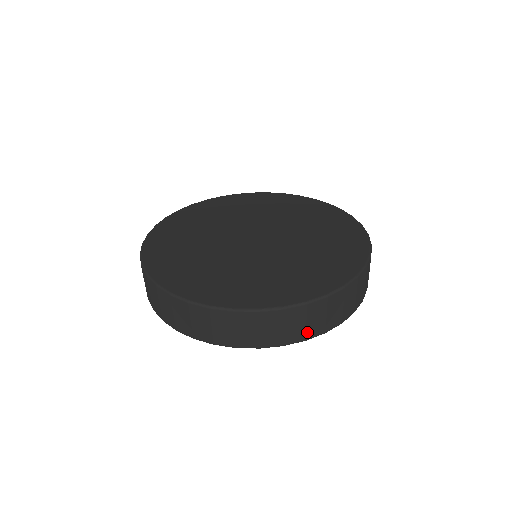
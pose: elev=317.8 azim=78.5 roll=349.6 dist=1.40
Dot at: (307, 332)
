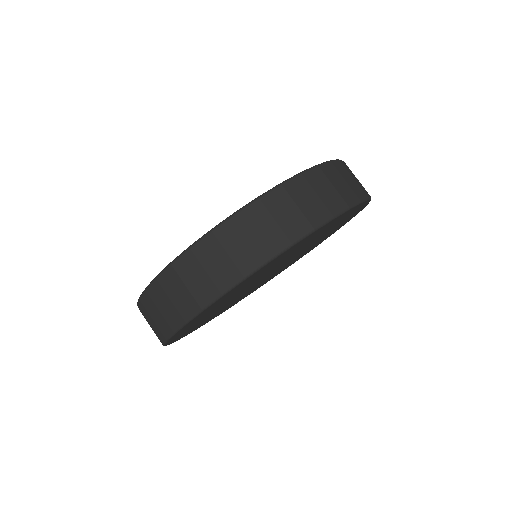
Dot at: (361, 189)
